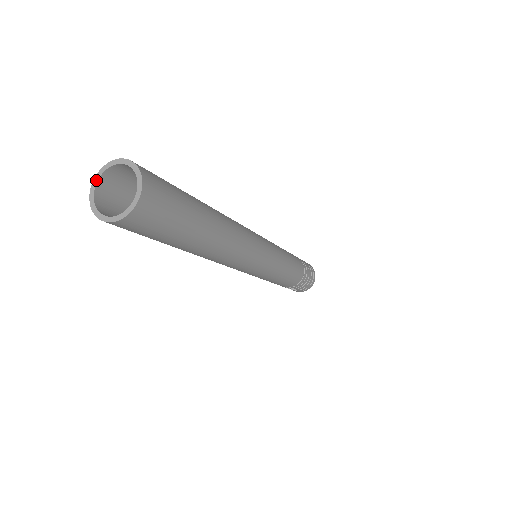
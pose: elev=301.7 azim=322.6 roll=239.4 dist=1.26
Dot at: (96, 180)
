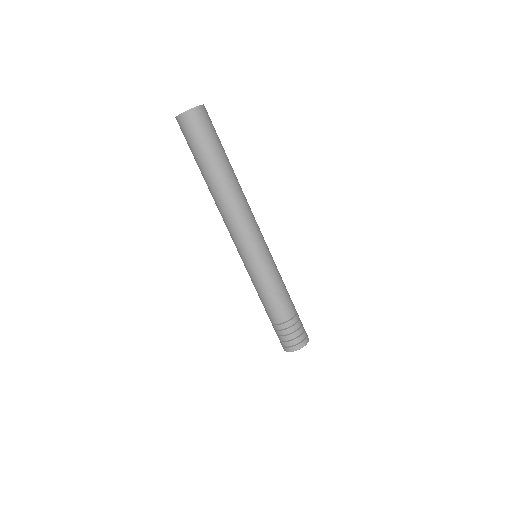
Dot at: occluded
